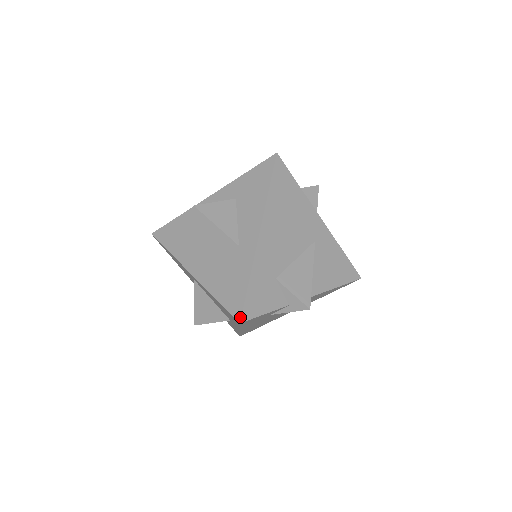
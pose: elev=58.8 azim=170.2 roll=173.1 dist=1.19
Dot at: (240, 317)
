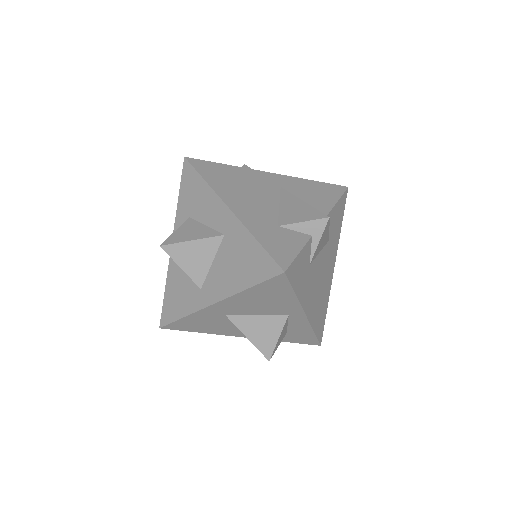
Dot at: (279, 268)
